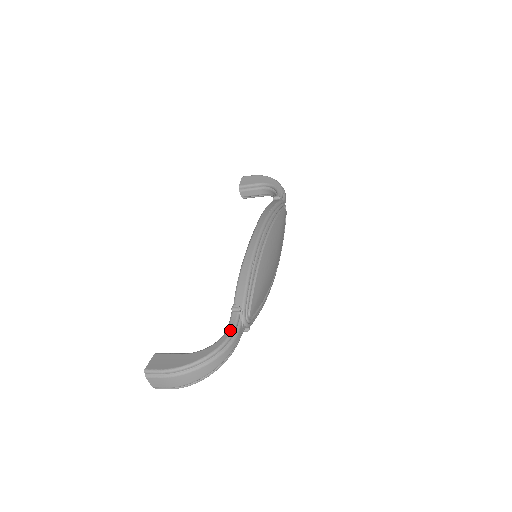
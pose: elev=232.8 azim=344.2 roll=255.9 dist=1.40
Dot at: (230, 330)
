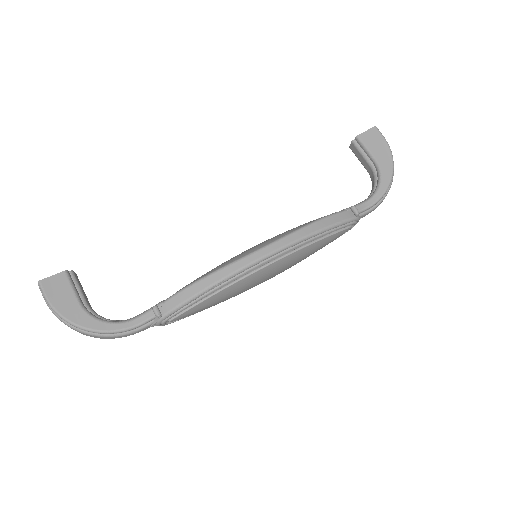
Dot at: (132, 324)
